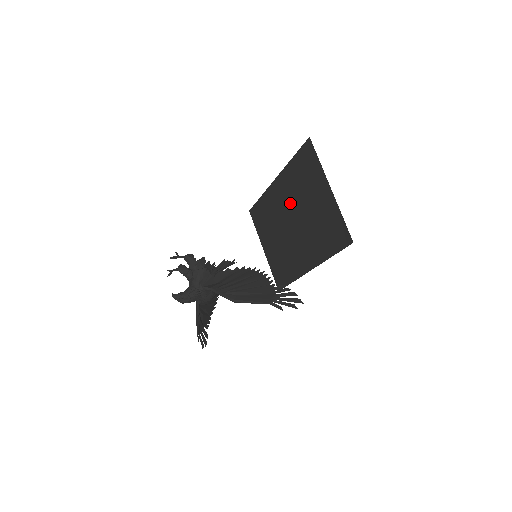
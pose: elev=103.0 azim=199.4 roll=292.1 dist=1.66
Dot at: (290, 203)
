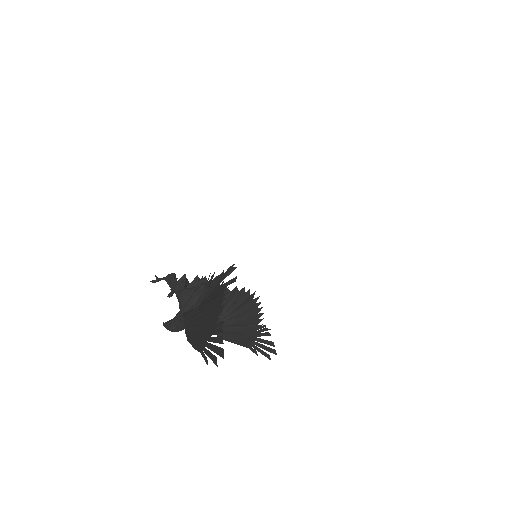
Dot at: occluded
